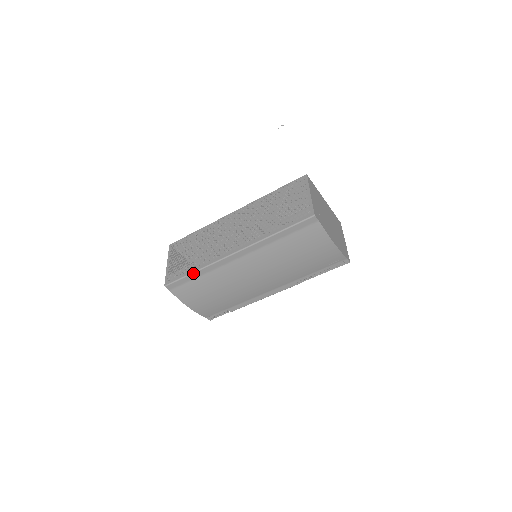
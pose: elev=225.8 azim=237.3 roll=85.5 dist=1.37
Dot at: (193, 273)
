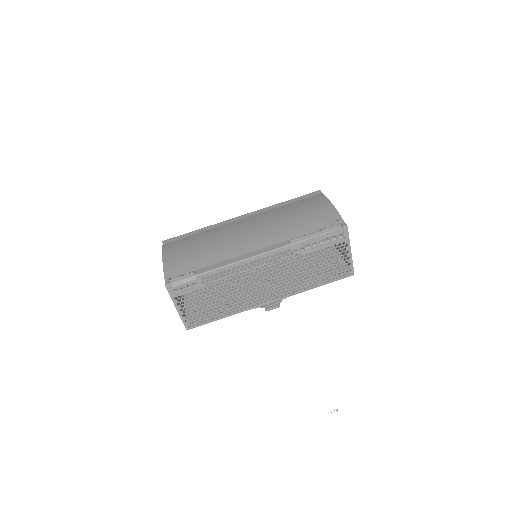
Dot at: (196, 230)
